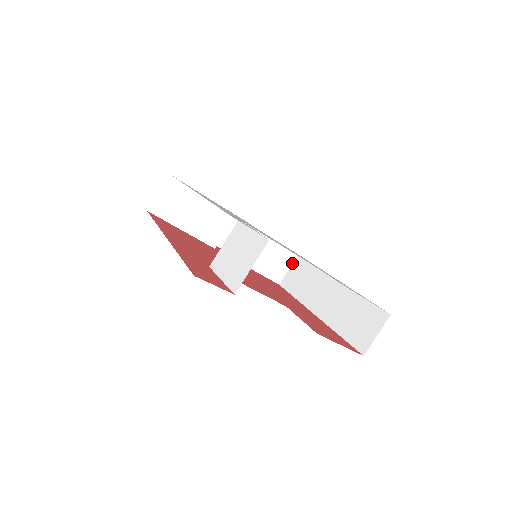
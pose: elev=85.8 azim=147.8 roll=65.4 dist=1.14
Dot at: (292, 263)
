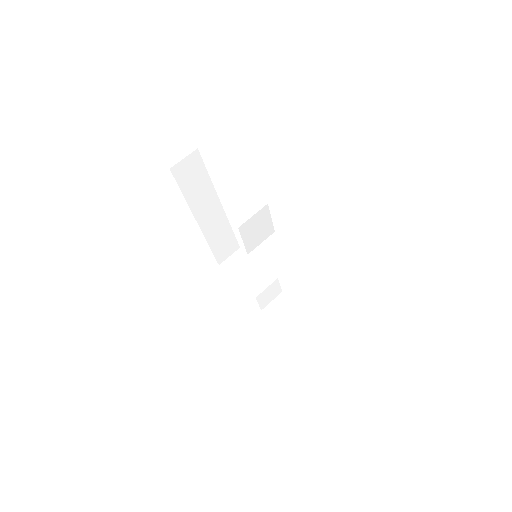
Dot at: (320, 324)
